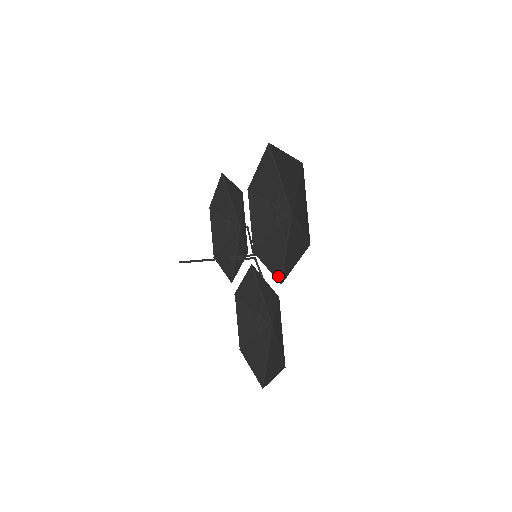
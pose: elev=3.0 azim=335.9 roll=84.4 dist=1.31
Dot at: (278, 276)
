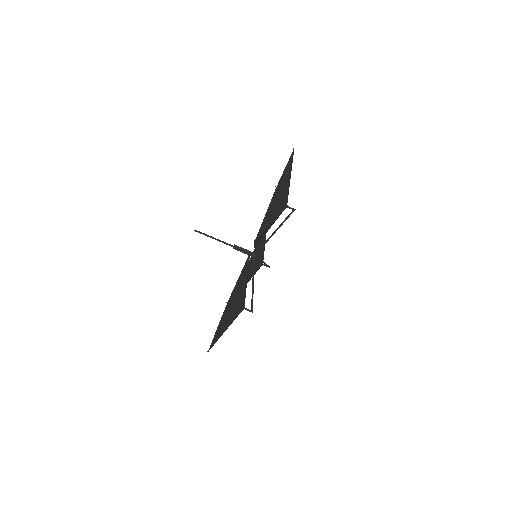
Dot at: (256, 240)
